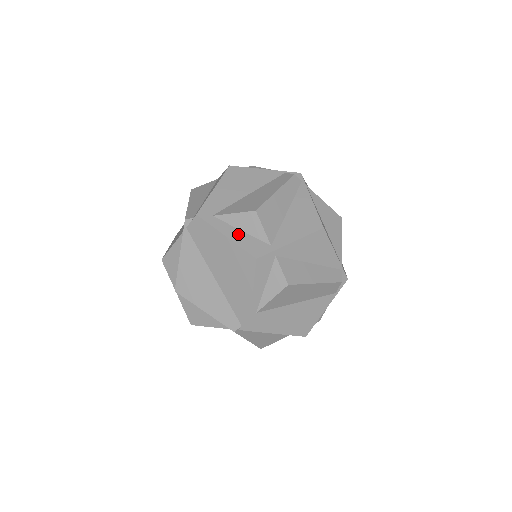
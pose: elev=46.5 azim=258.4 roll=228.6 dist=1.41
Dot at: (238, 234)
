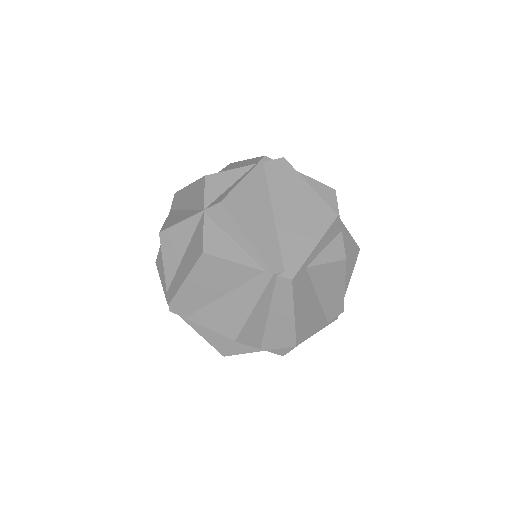
Dot at: occluded
